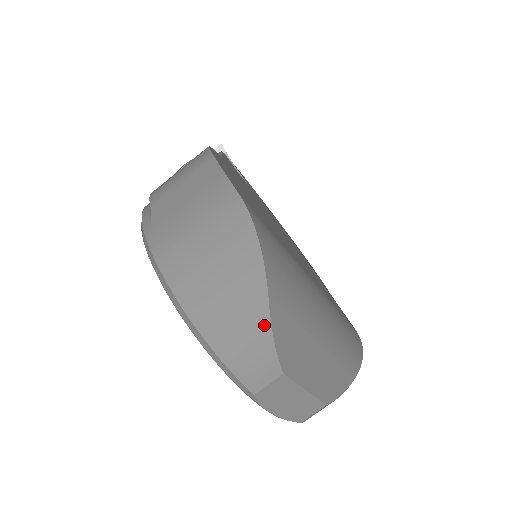
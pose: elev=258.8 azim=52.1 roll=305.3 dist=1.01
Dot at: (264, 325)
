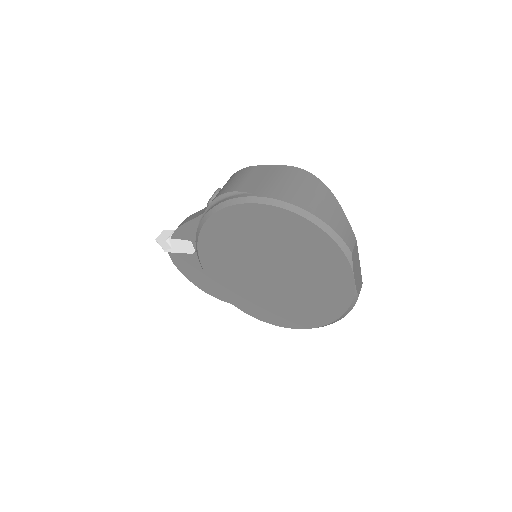
Dot at: (342, 212)
